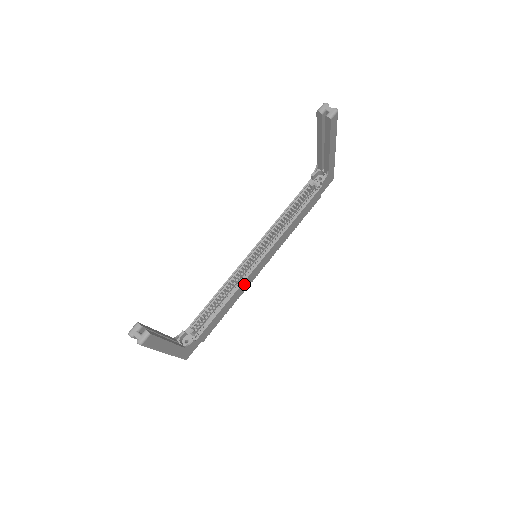
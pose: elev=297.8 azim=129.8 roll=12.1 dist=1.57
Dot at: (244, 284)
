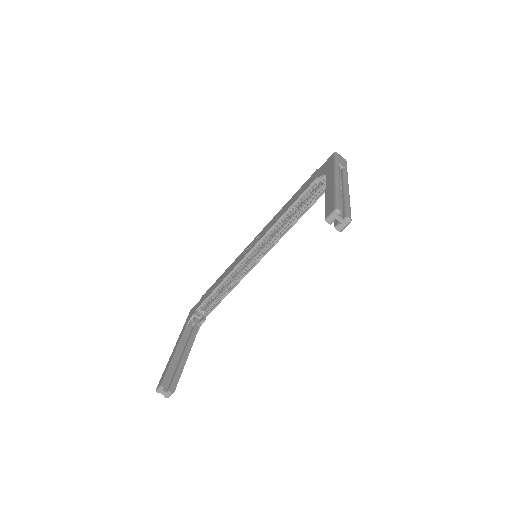
Dot at: occluded
